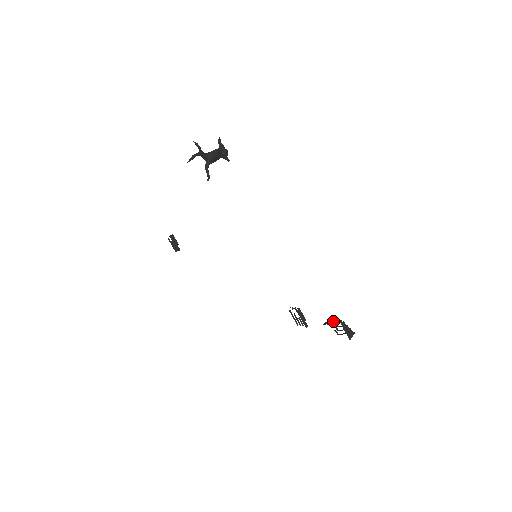
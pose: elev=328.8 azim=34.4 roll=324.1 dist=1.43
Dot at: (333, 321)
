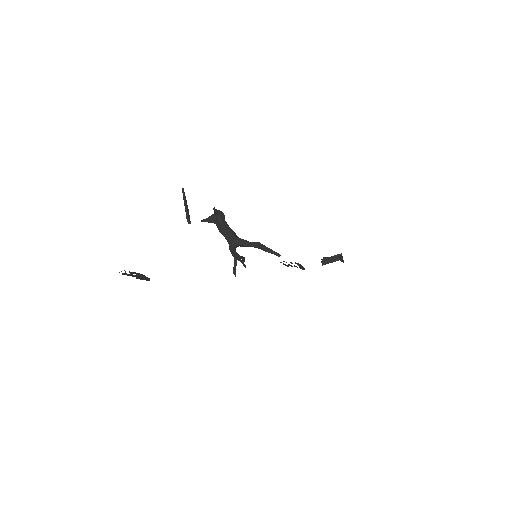
Dot at: (331, 260)
